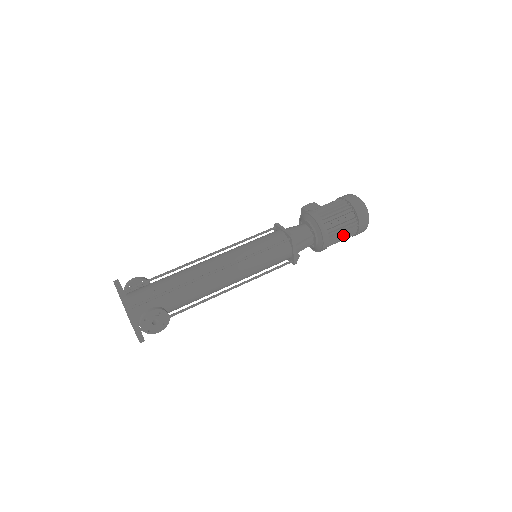
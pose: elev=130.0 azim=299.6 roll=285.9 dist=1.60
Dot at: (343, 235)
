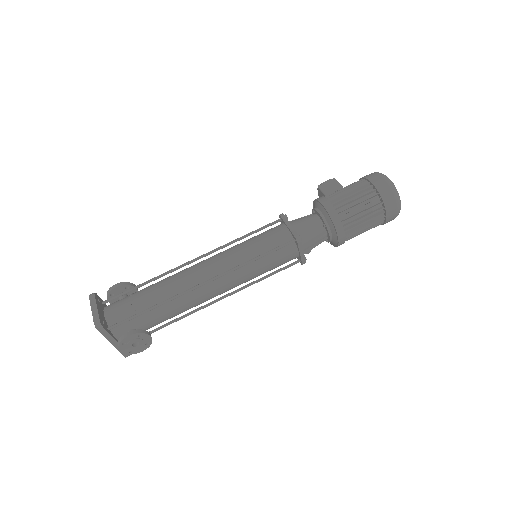
Dot at: (365, 229)
